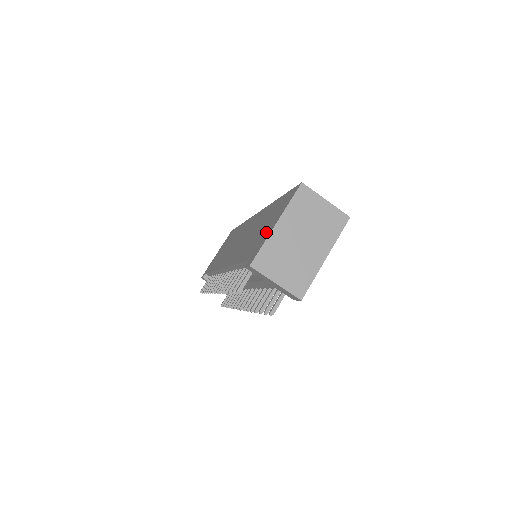
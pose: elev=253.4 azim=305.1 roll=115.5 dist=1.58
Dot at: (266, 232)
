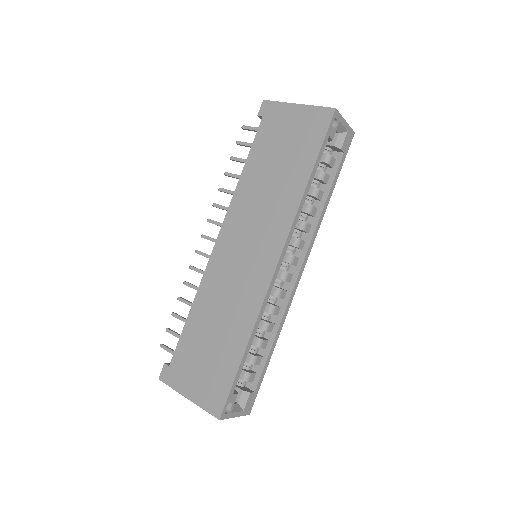
Dot at: (188, 379)
